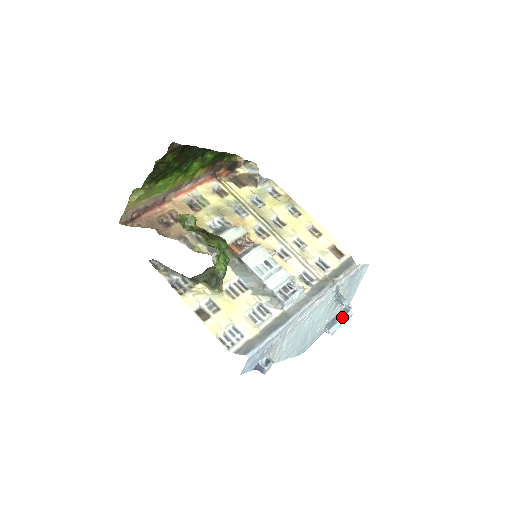
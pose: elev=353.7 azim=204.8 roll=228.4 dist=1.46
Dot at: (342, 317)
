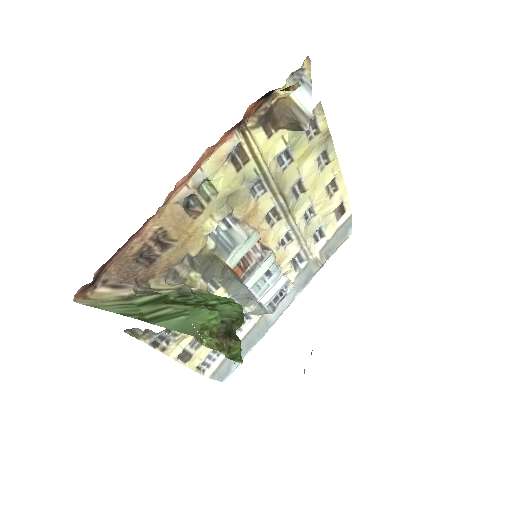
Dot at: occluded
